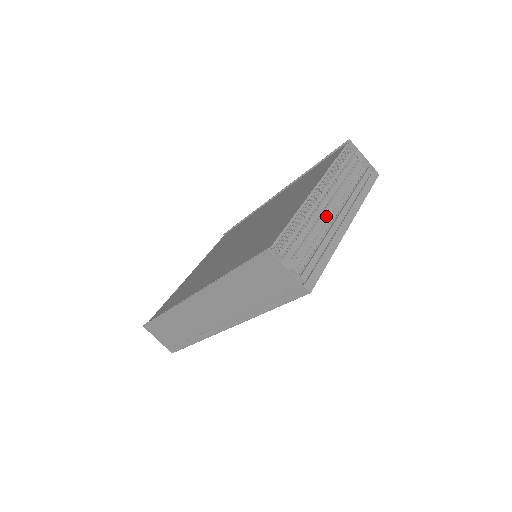
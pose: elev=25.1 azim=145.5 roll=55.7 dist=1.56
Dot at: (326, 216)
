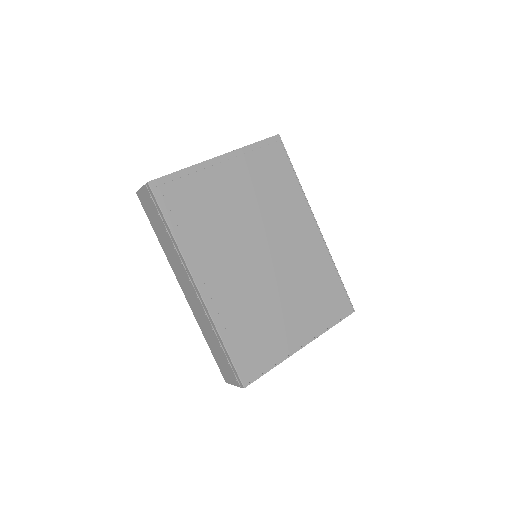
Dot at: occluded
